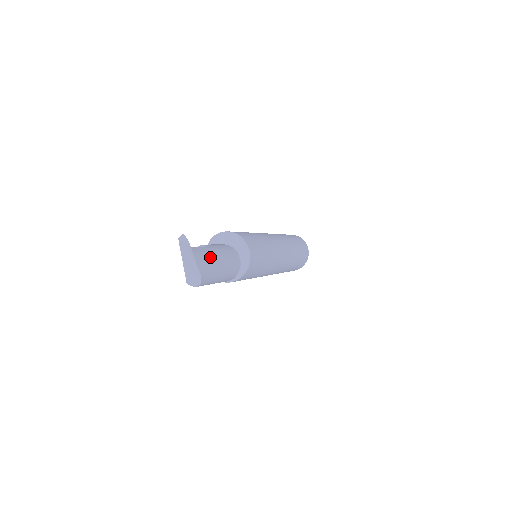
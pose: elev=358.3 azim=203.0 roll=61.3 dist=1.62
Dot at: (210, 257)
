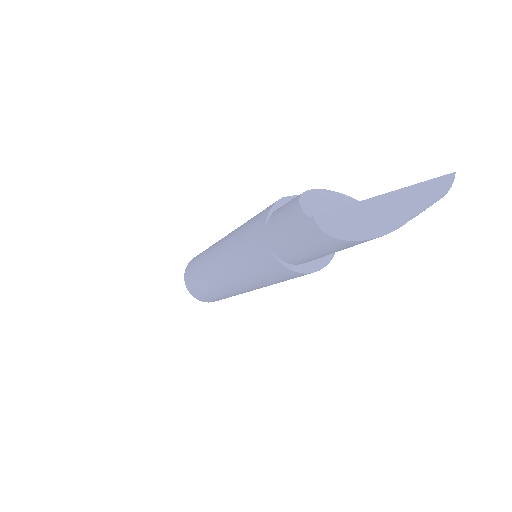
Dot at: occluded
